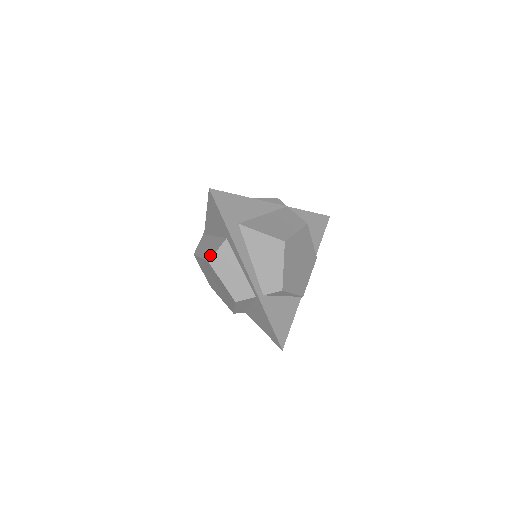
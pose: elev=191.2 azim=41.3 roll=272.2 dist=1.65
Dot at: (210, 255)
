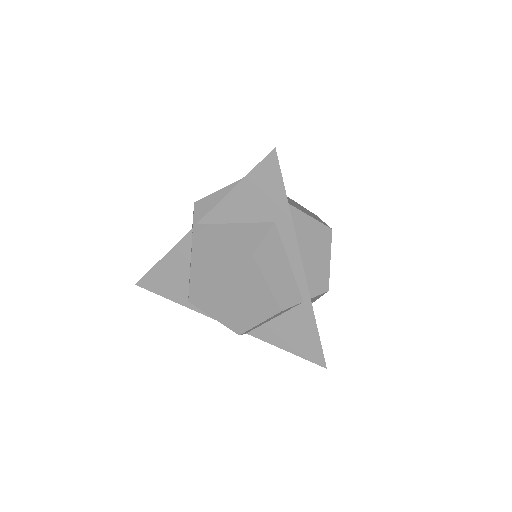
Dot at: (250, 246)
